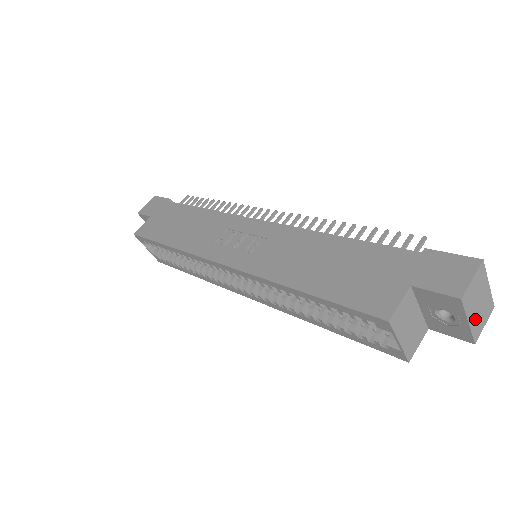
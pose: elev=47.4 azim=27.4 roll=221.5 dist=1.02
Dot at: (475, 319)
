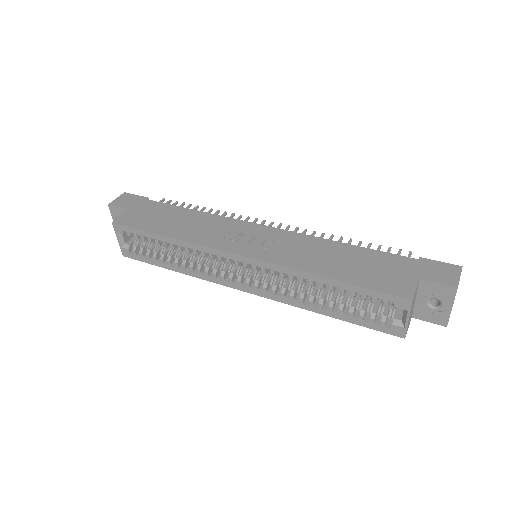
Dot at: occluded
